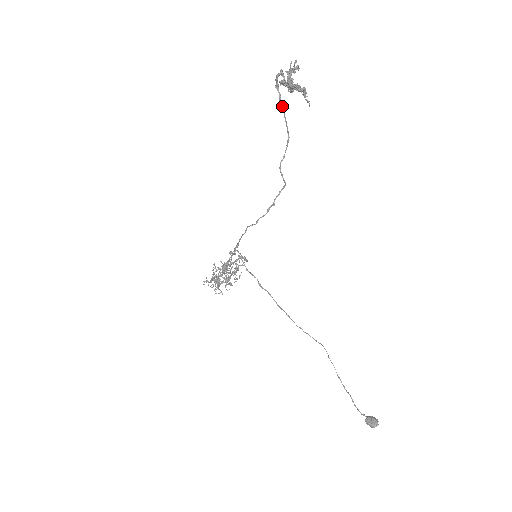
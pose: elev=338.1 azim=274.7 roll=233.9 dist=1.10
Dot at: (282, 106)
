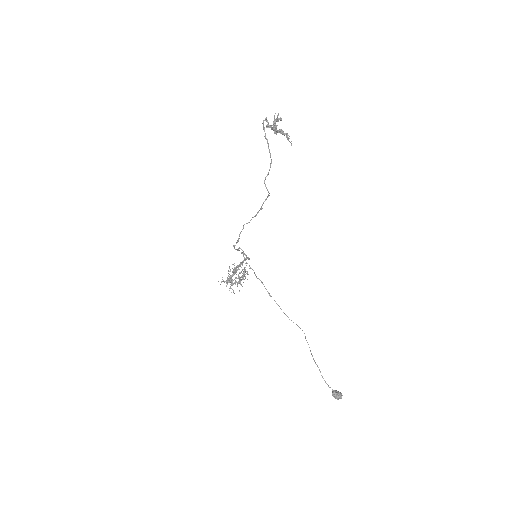
Dot at: (267, 140)
